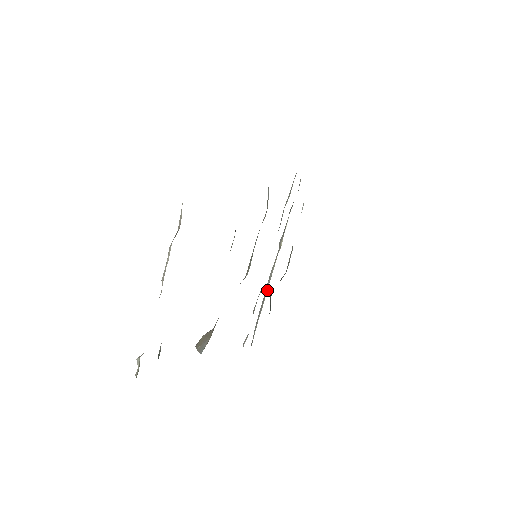
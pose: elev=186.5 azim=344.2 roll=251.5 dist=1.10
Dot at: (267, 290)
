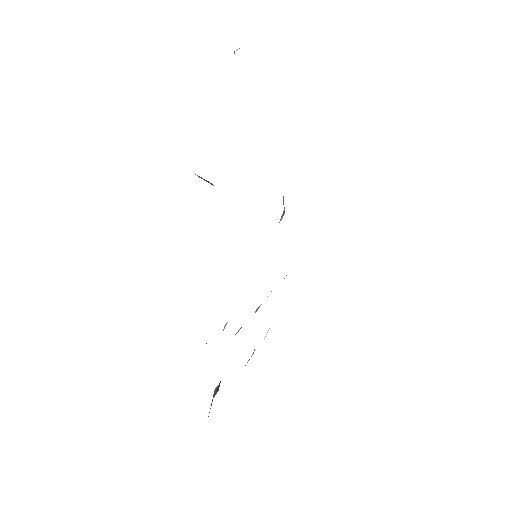
Dot at: (237, 332)
